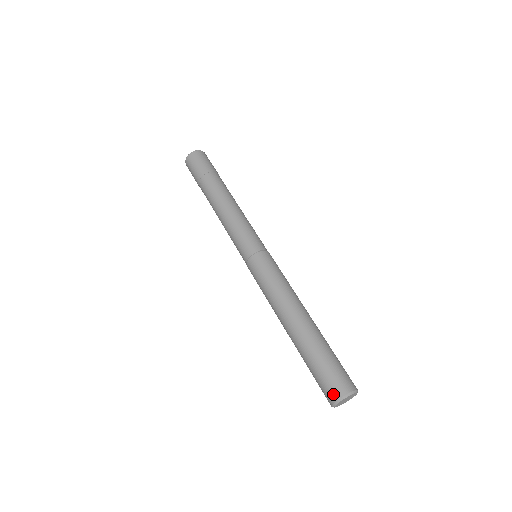
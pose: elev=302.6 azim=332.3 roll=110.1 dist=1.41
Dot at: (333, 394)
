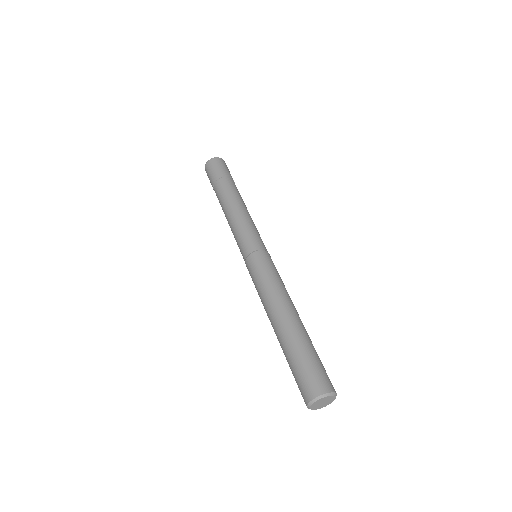
Dot at: occluded
